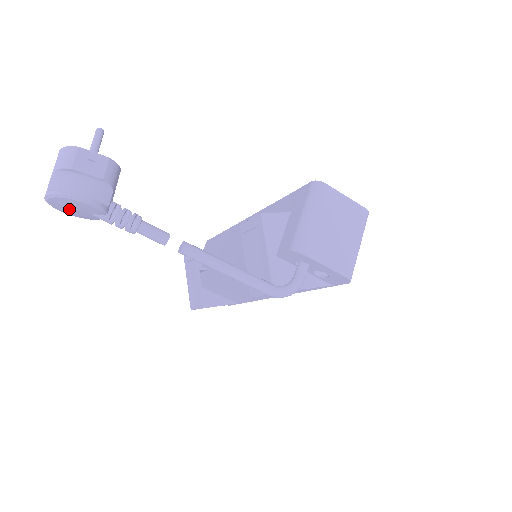
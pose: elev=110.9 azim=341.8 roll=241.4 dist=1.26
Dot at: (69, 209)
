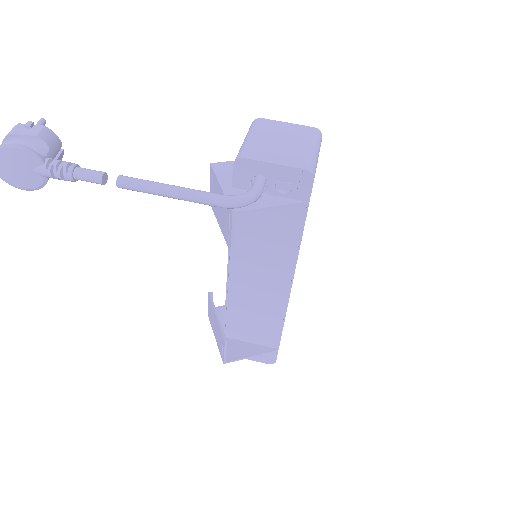
Dot at: (14, 172)
